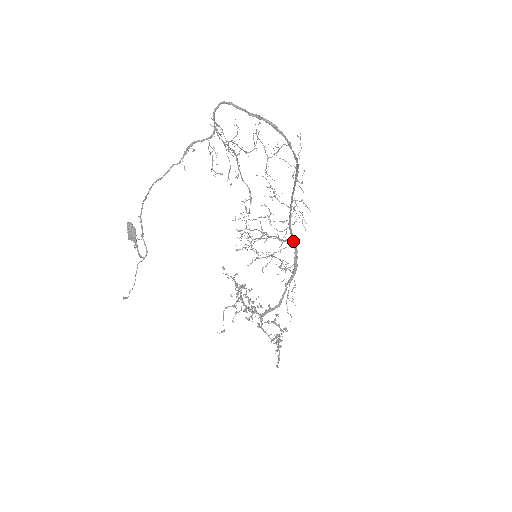
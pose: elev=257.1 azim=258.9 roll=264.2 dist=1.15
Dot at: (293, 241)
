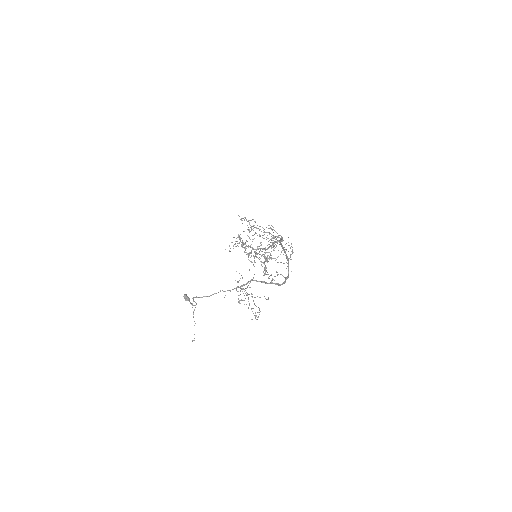
Dot at: occluded
